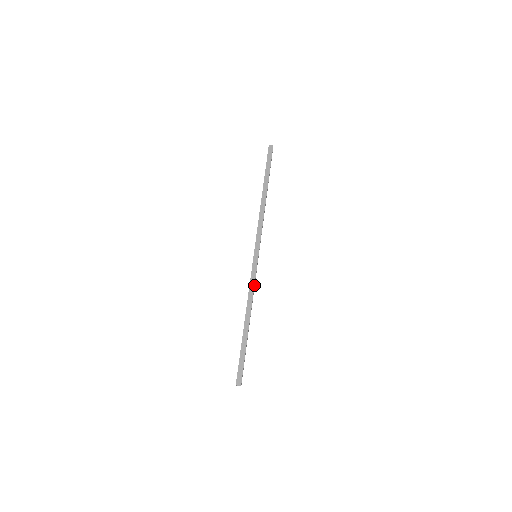
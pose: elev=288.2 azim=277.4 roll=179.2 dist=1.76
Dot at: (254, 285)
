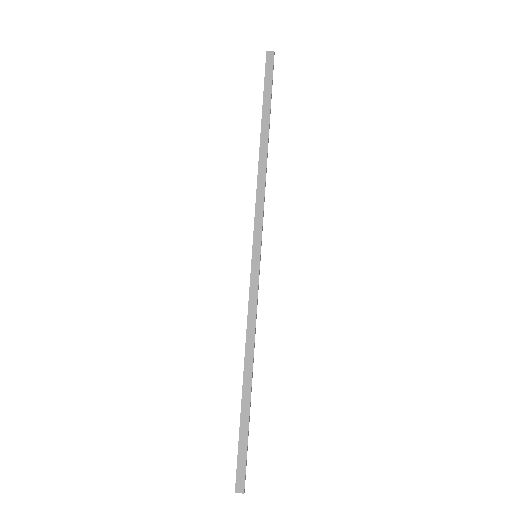
Dot at: (256, 310)
